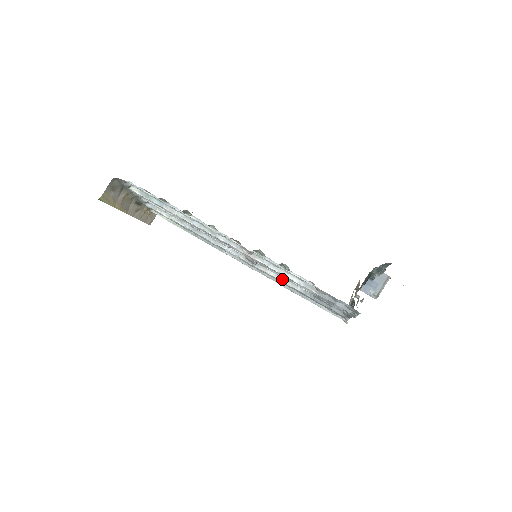
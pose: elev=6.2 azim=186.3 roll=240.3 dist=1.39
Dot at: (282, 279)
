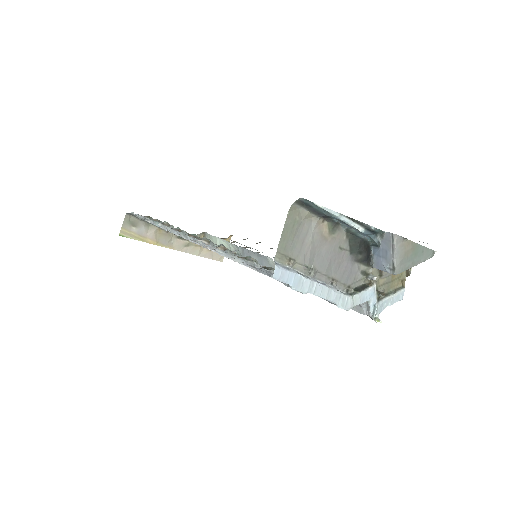
Dot at: occluded
